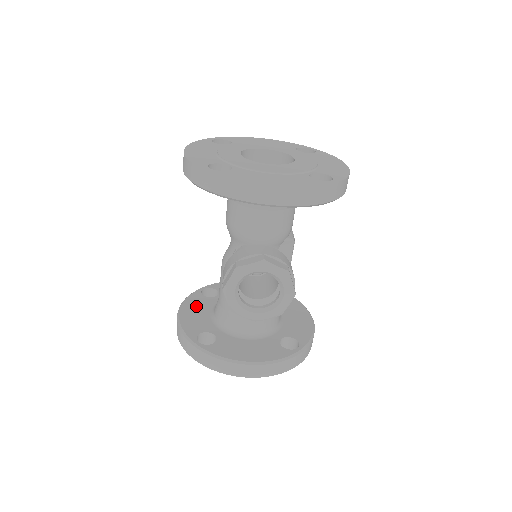
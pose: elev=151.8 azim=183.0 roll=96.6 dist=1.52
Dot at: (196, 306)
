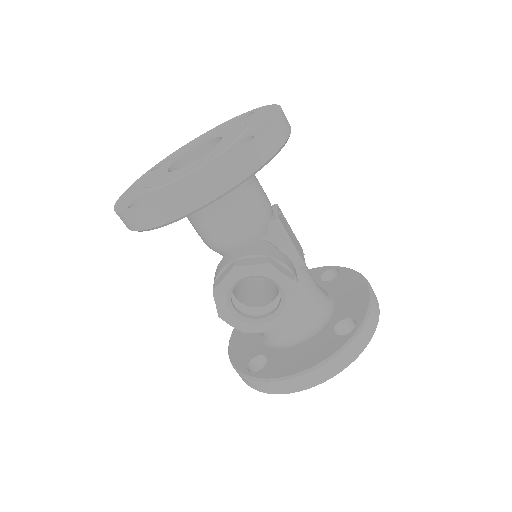
Dot at: occluded
